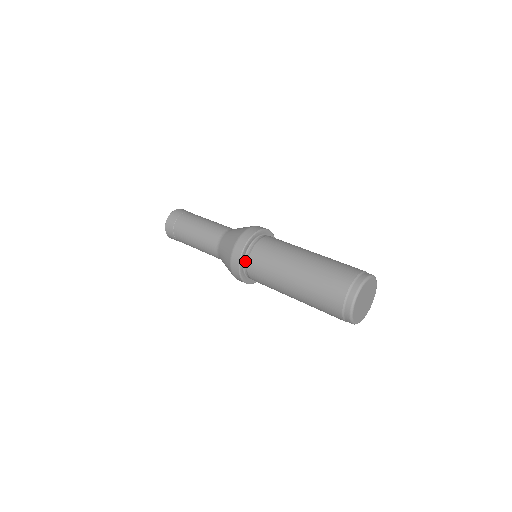
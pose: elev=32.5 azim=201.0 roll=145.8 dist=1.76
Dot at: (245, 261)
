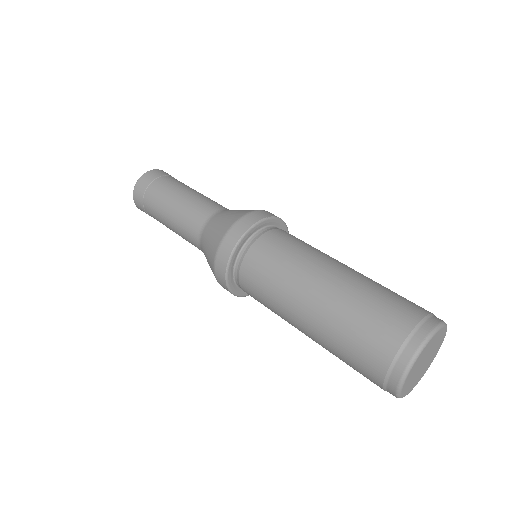
Dot at: (236, 282)
